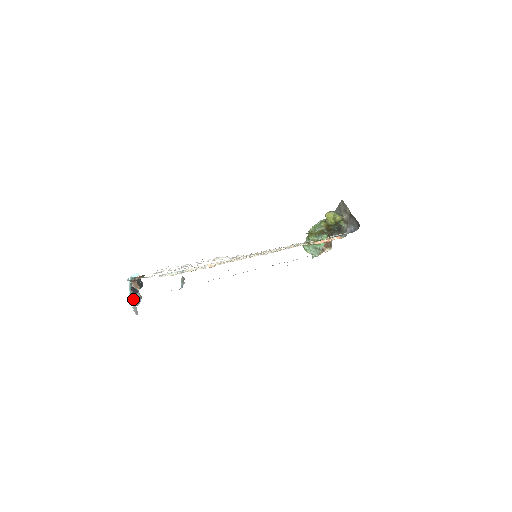
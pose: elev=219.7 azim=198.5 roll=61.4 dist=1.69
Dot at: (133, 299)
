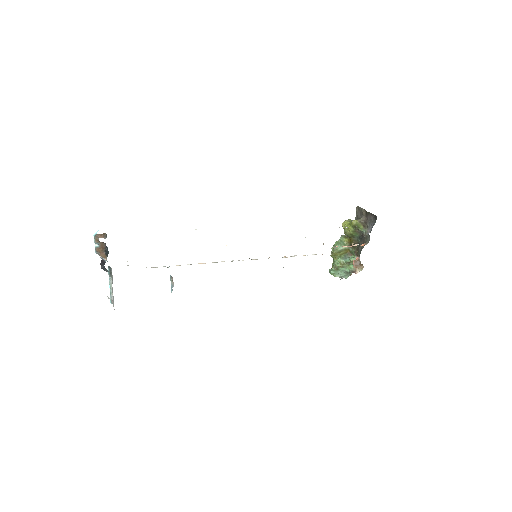
Dot at: (112, 293)
